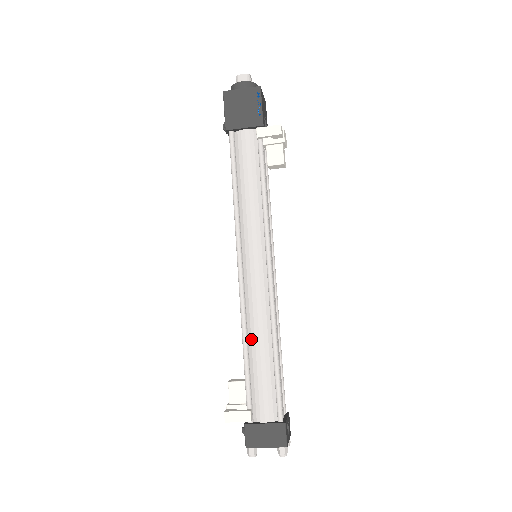
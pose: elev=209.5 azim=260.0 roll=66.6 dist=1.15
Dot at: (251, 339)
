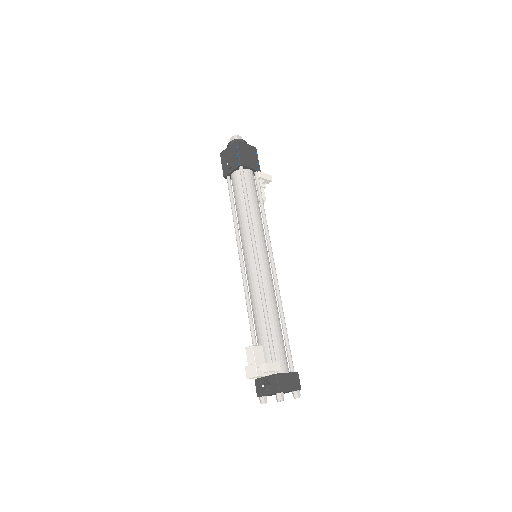
Dot at: (269, 311)
